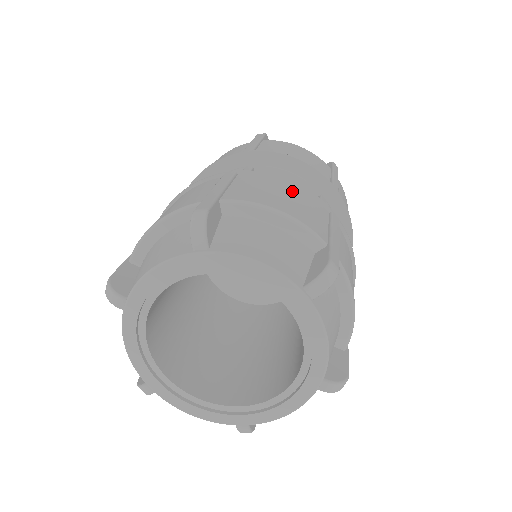
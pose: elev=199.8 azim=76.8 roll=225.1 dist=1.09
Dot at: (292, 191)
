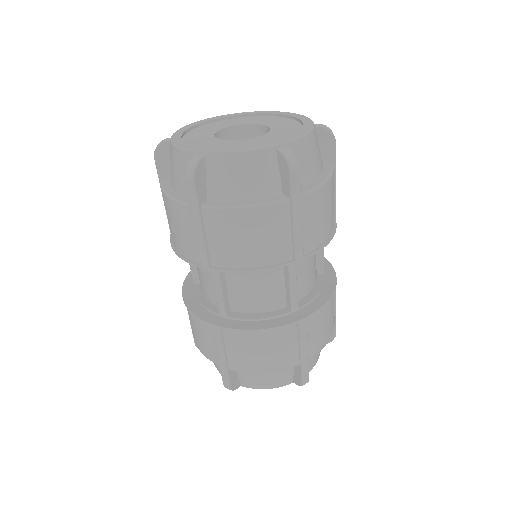
Dot at: (330, 305)
